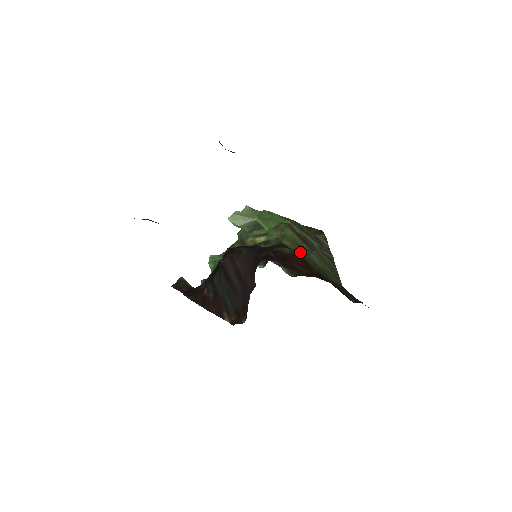
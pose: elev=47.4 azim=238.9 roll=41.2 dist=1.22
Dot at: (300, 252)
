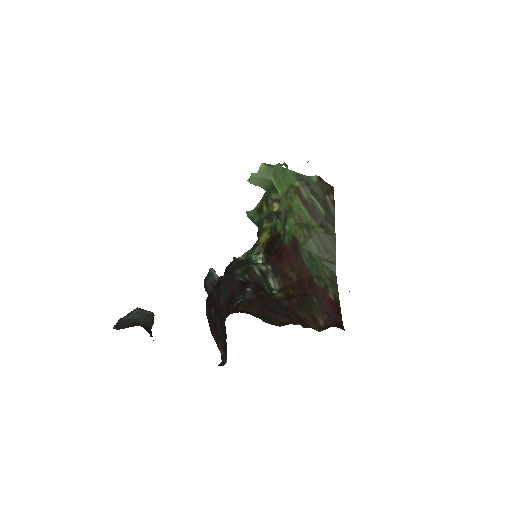
Dot at: (298, 239)
